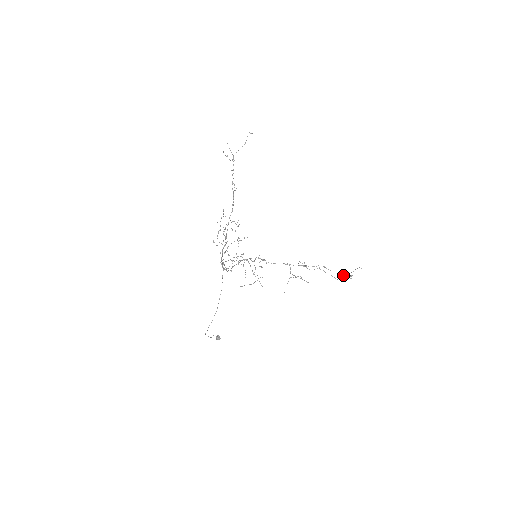
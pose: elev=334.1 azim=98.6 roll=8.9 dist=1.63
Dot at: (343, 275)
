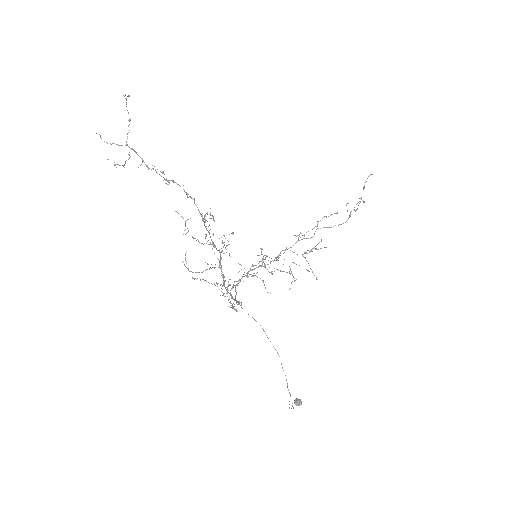
Dot at: occluded
